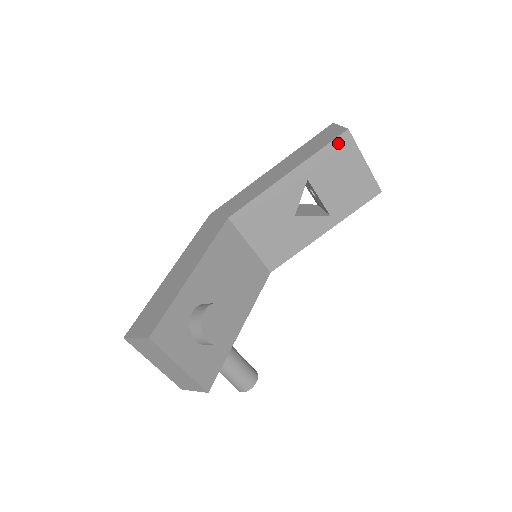
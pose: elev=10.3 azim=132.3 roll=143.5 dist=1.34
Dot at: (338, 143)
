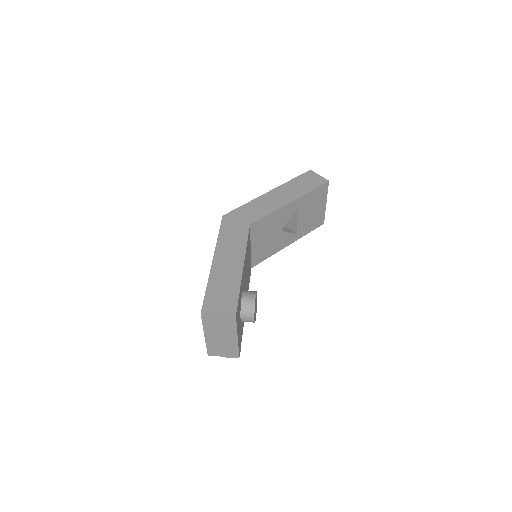
Dot at: (321, 188)
